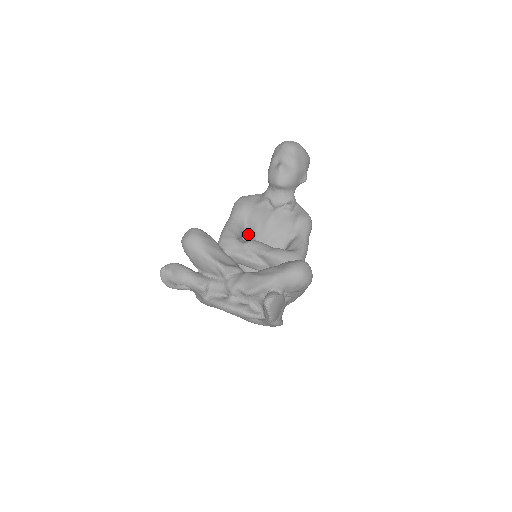
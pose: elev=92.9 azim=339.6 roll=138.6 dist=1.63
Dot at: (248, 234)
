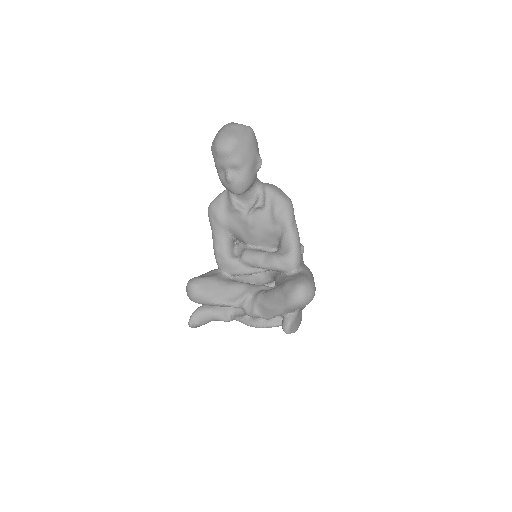
Dot at: (238, 239)
